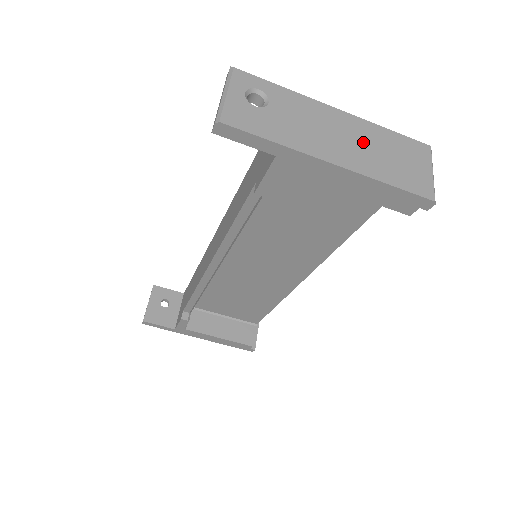
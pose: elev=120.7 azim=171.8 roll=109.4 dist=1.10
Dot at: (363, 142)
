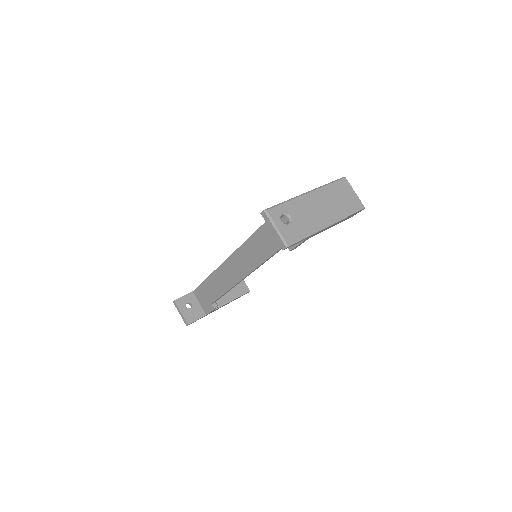
Dot at: (328, 202)
